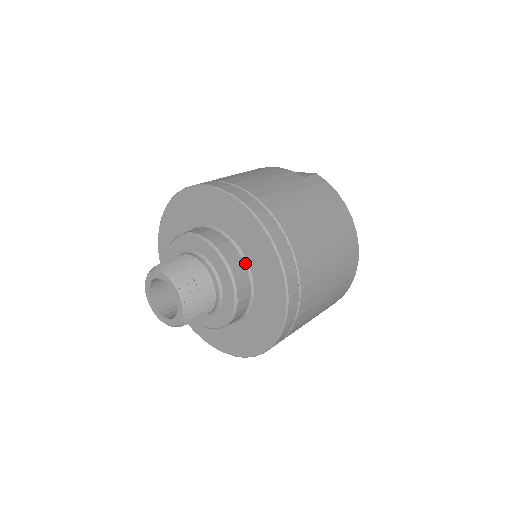
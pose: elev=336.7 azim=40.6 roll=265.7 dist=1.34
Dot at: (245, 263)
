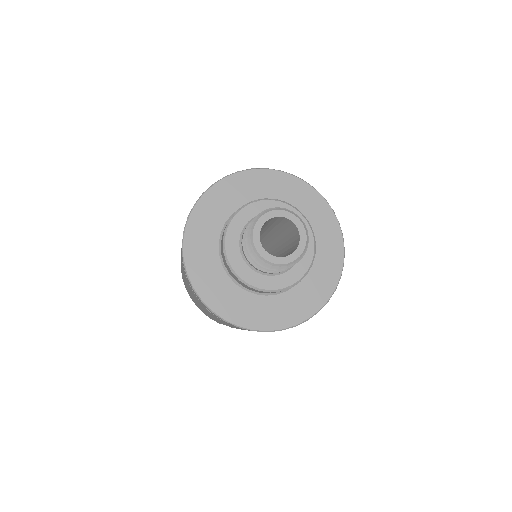
Dot at: occluded
